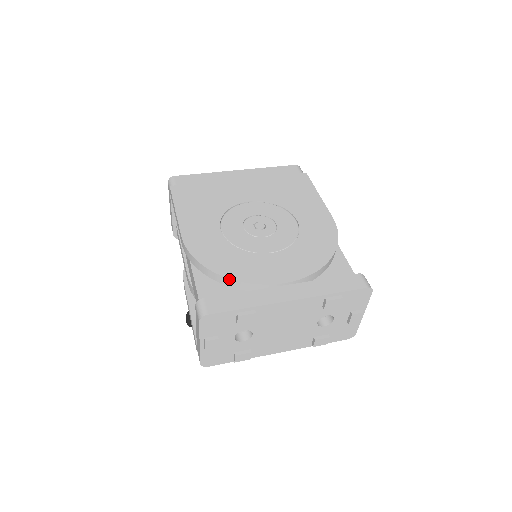
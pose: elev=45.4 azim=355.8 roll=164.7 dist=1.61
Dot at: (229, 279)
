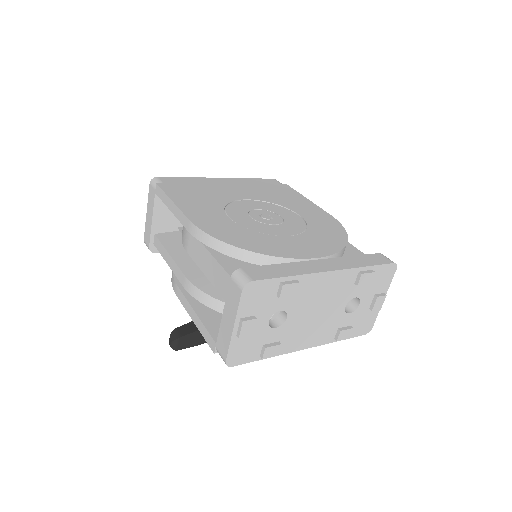
Dot at: (259, 254)
